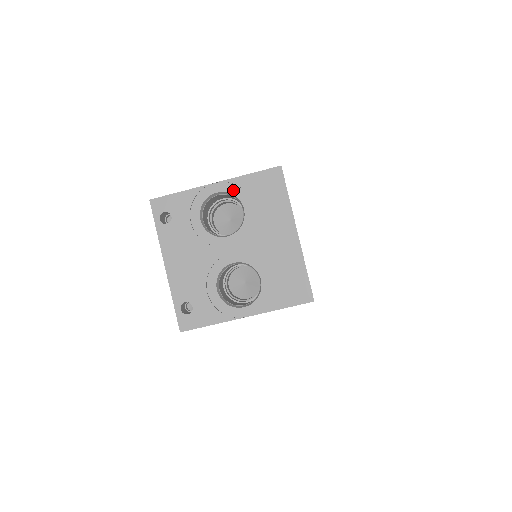
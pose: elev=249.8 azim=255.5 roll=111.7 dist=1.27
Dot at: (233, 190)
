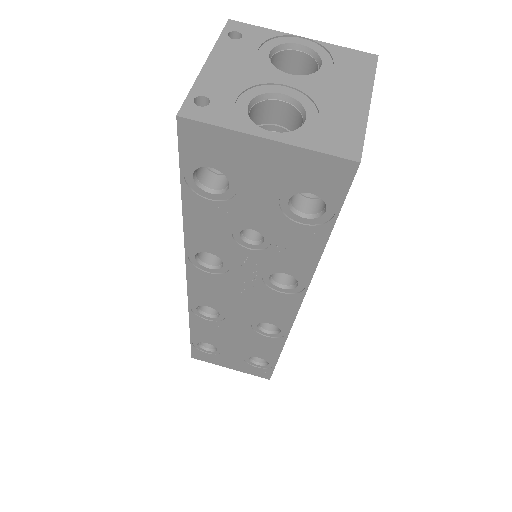
Dot at: (318, 50)
